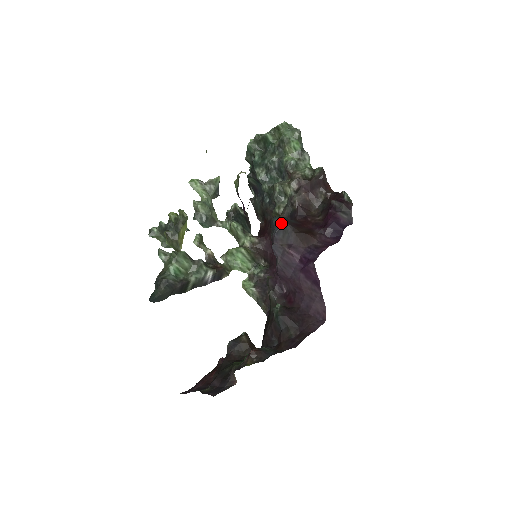
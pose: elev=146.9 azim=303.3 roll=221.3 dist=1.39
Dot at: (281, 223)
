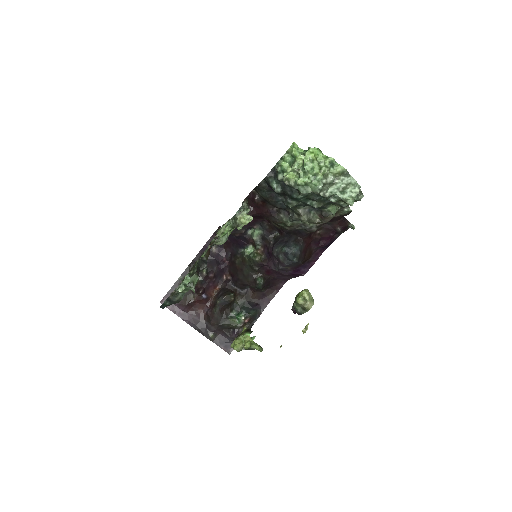
Dot at: (297, 262)
